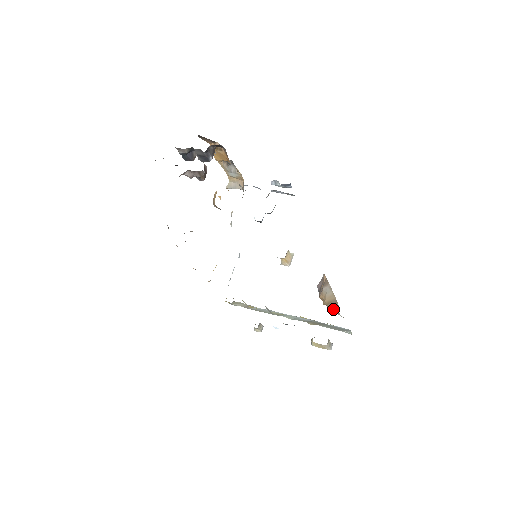
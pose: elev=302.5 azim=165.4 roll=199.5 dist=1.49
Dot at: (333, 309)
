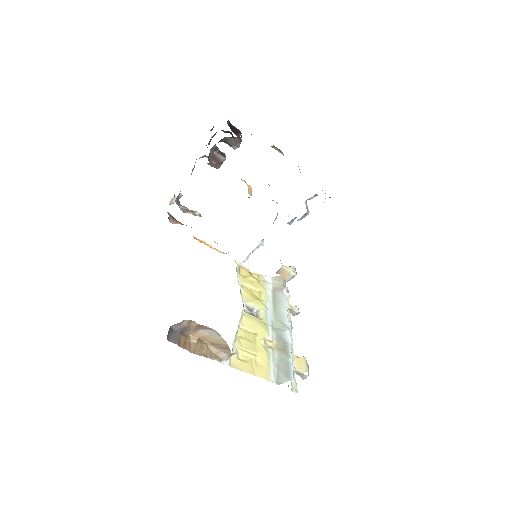
Dot at: (220, 351)
